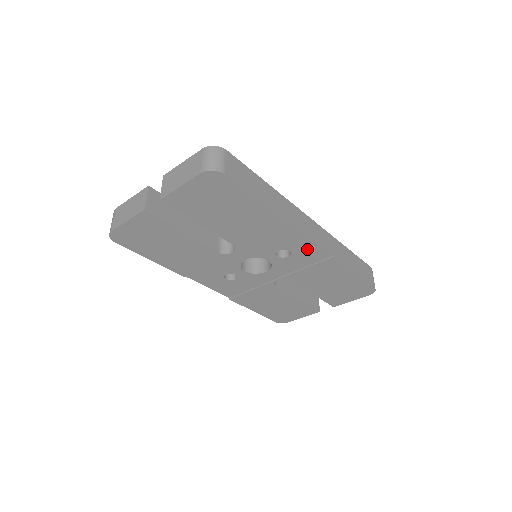
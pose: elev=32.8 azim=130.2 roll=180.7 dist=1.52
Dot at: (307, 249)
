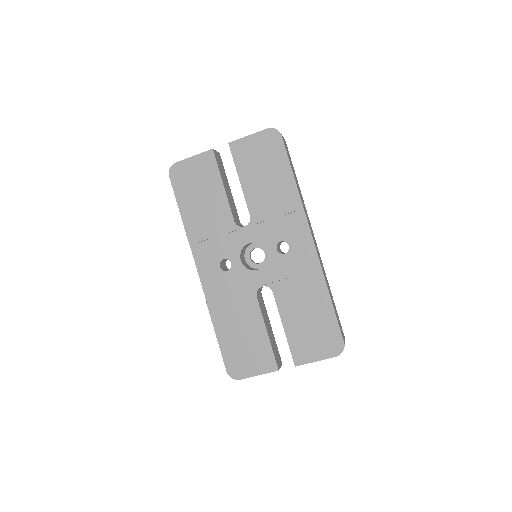
Dot at: (304, 249)
